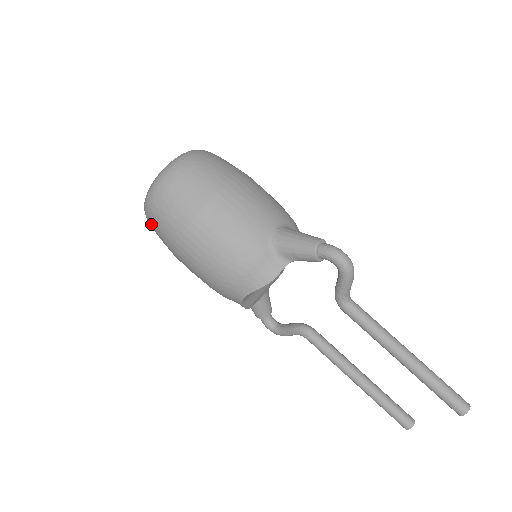
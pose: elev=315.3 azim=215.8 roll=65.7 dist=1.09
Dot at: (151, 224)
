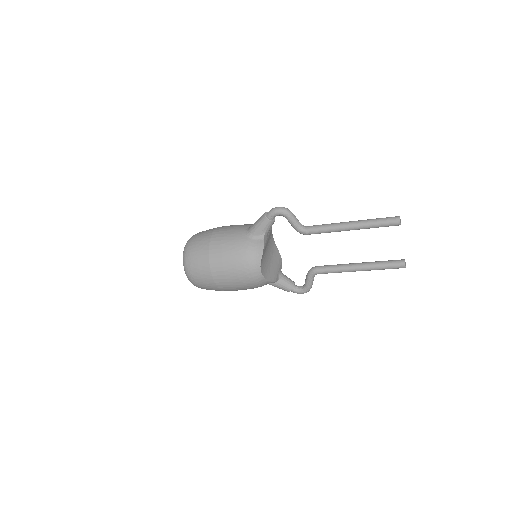
Dot at: (197, 283)
